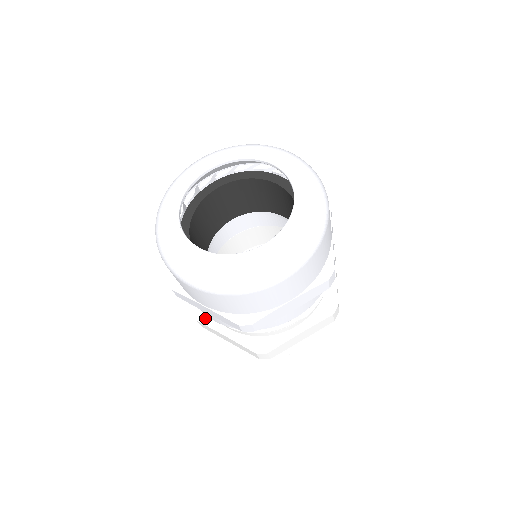
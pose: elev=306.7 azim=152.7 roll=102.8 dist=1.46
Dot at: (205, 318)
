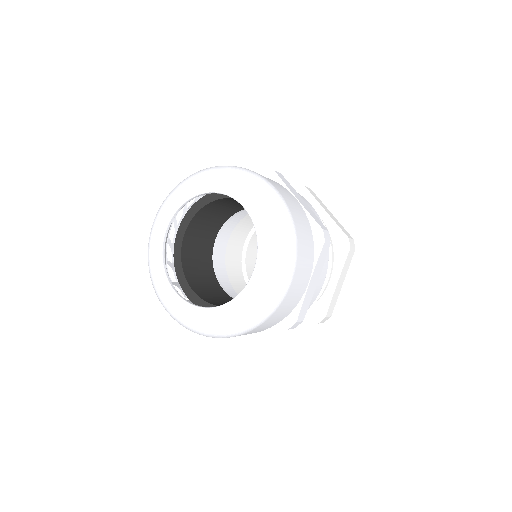
Dot at: occluded
